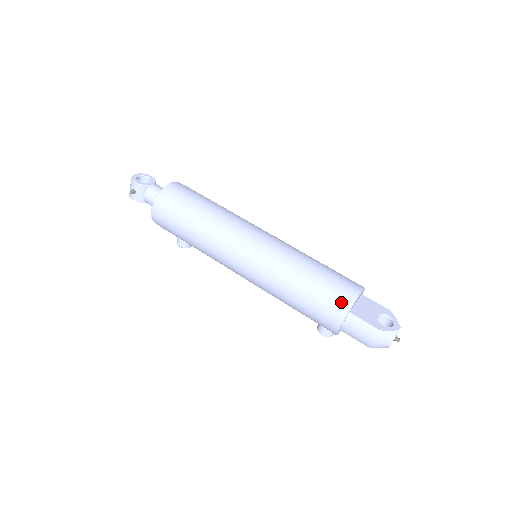
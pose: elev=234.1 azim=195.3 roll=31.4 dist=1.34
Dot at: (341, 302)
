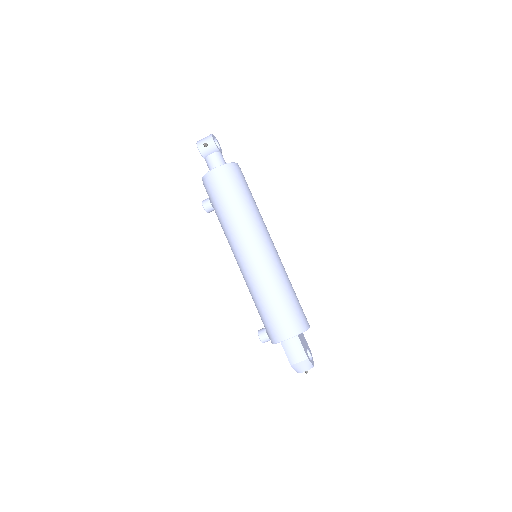
Dot at: (299, 325)
